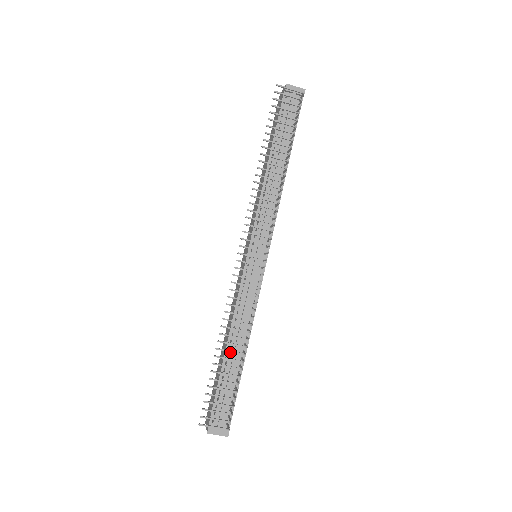
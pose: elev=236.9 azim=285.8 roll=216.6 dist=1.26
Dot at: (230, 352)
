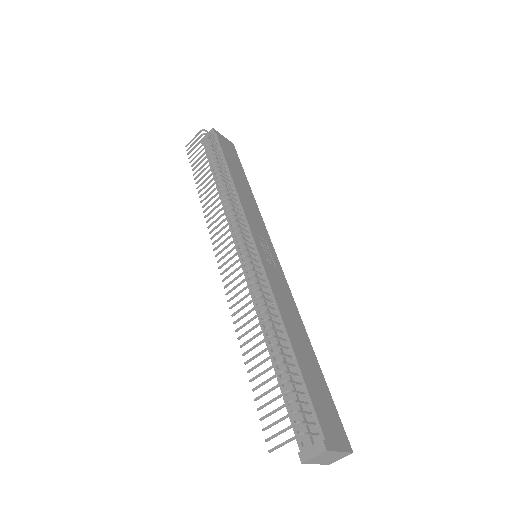
Dot at: occluded
